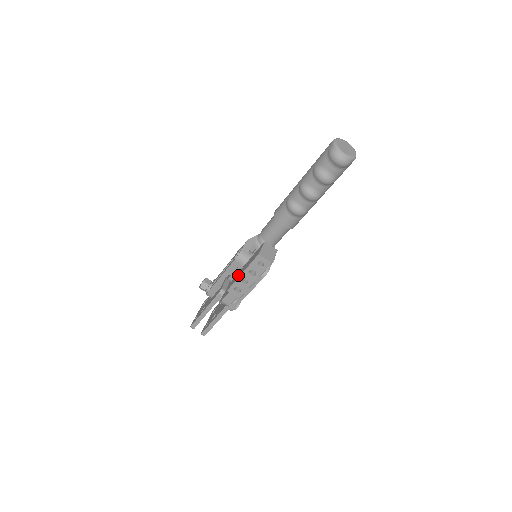
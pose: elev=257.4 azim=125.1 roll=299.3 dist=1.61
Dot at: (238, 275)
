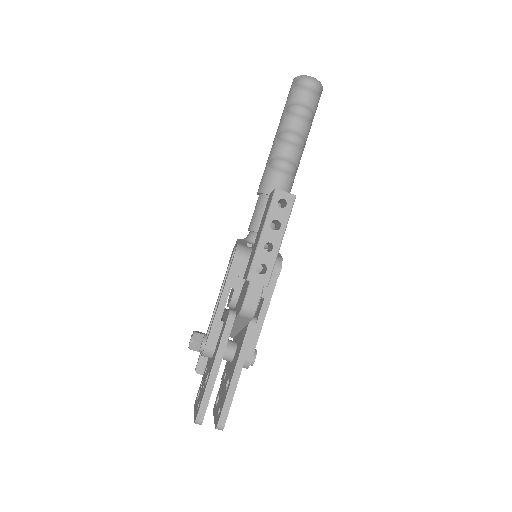
Dot at: (253, 250)
